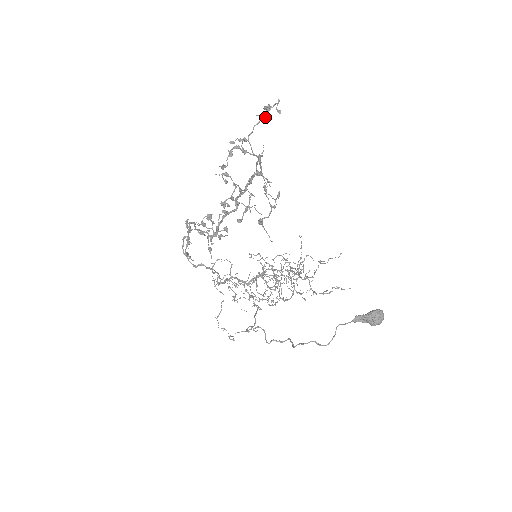
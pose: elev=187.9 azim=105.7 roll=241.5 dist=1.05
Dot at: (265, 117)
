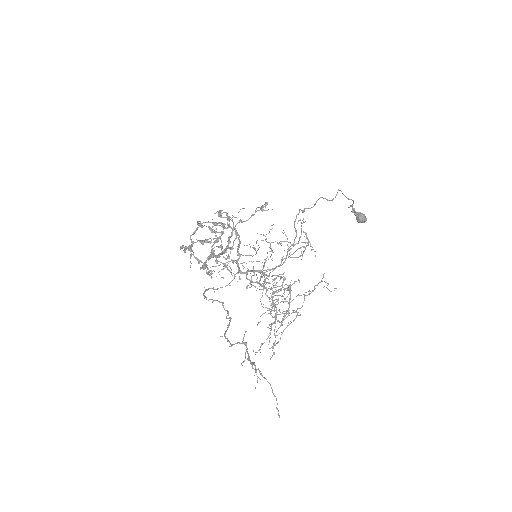
Dot at: (233, 216)
